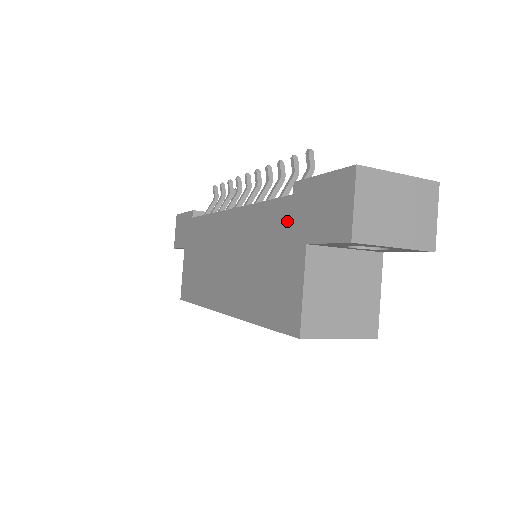
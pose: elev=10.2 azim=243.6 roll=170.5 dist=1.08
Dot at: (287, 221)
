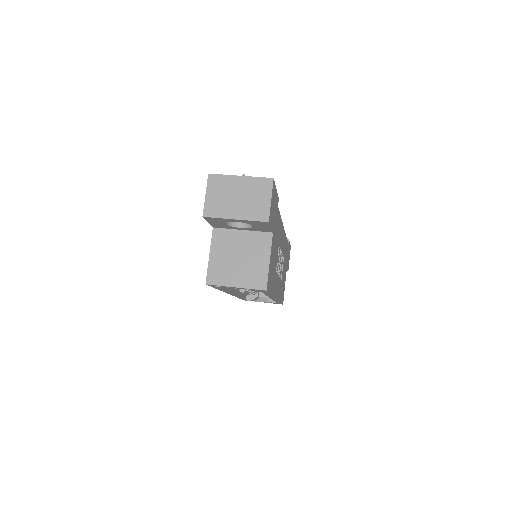
Dot at: occluded
